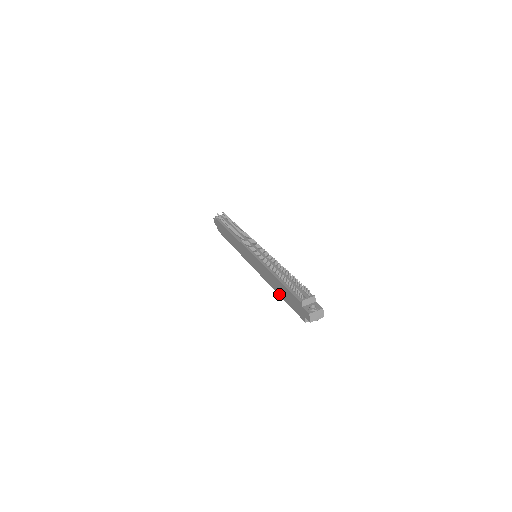
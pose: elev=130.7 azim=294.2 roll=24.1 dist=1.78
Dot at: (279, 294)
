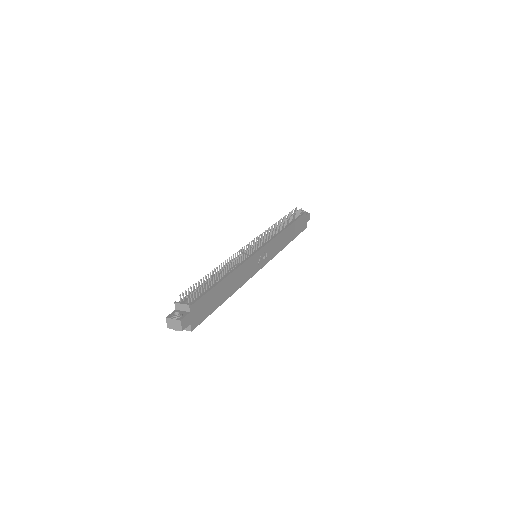
Dot at: occluded
